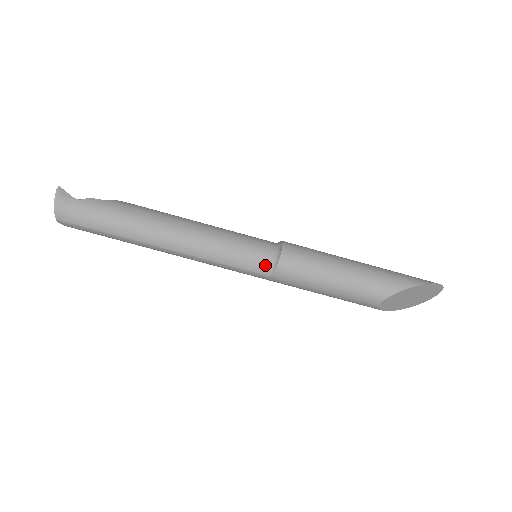
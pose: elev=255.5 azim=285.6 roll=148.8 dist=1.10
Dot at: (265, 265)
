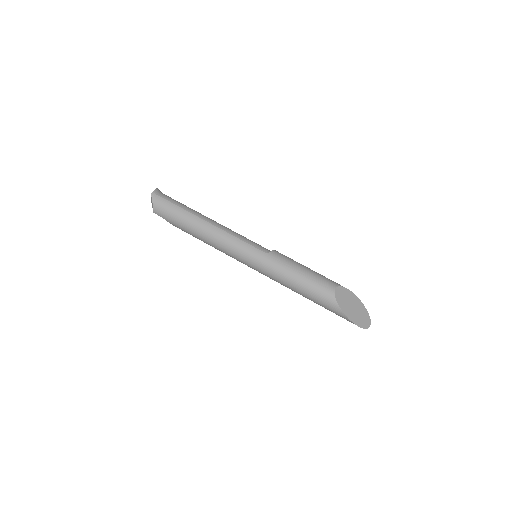
Dot at: (266, 249)
